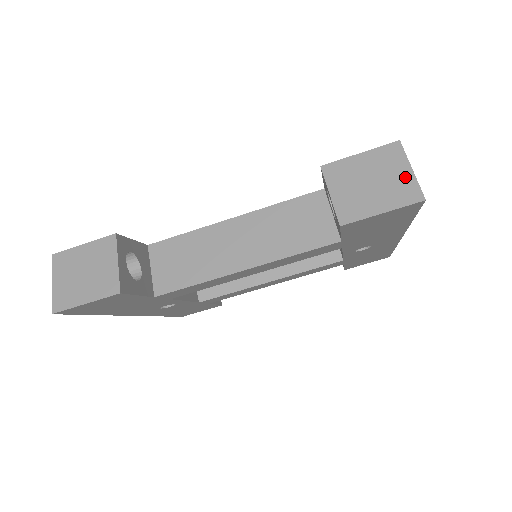
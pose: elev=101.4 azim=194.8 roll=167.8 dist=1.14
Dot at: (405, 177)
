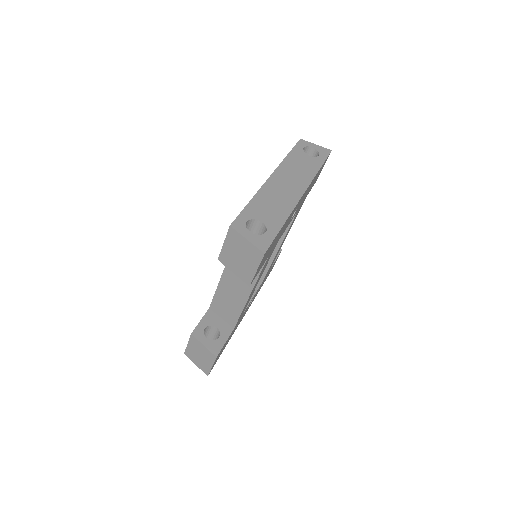
Dot at: (248, 246)
